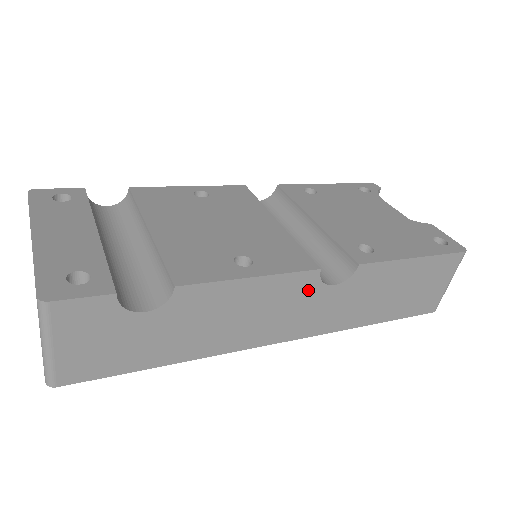
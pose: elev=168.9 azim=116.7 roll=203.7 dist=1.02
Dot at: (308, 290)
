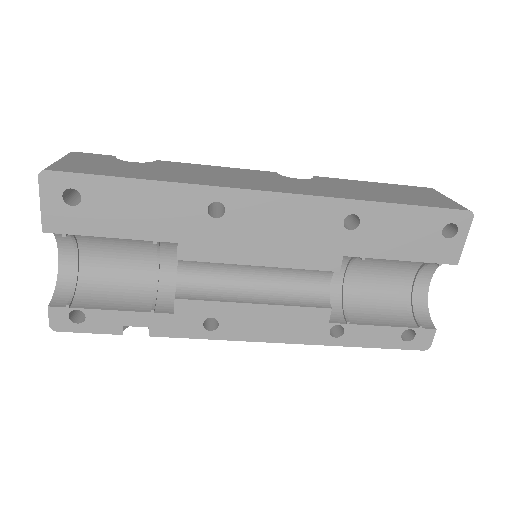
Dot at: (273, 177)
